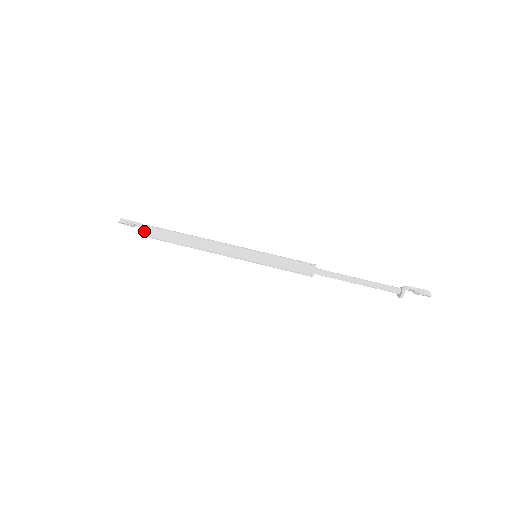
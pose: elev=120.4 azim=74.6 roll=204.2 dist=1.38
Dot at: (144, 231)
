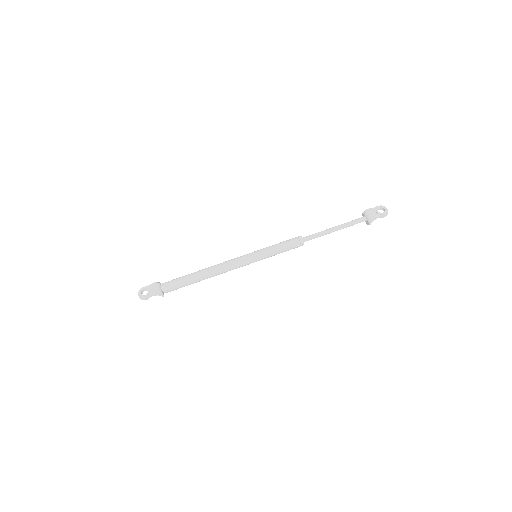
Dot at: occluded
